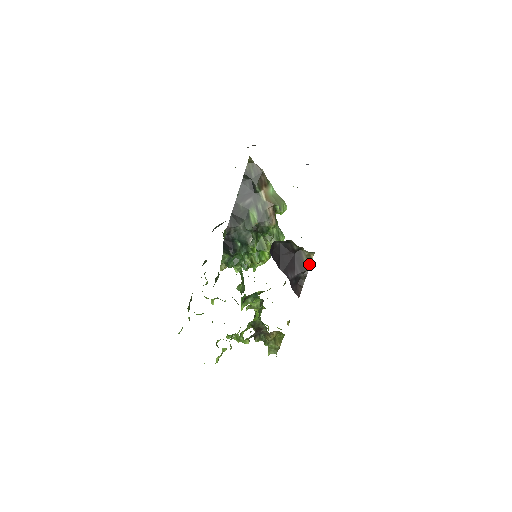
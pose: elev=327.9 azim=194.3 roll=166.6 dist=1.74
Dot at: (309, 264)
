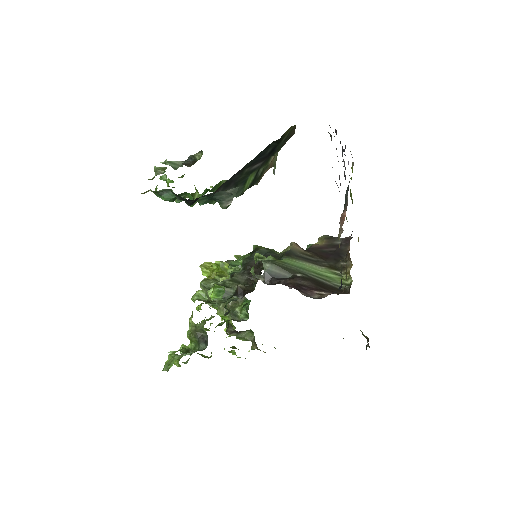
Dot at: occluded
